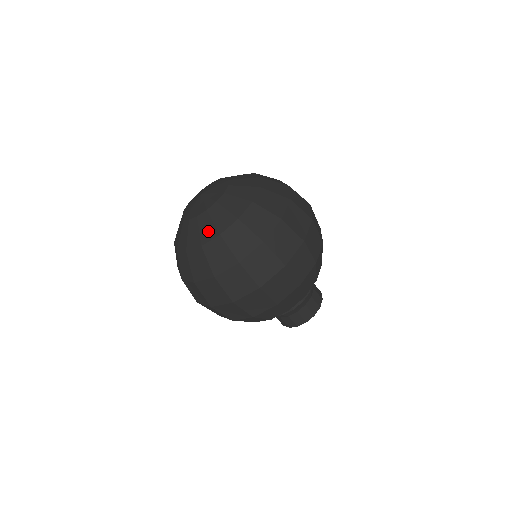
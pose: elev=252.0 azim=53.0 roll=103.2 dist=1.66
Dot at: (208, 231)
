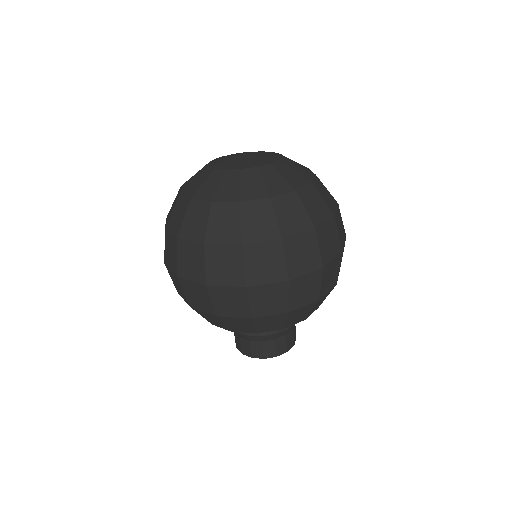
Dot at: (229, 191)
